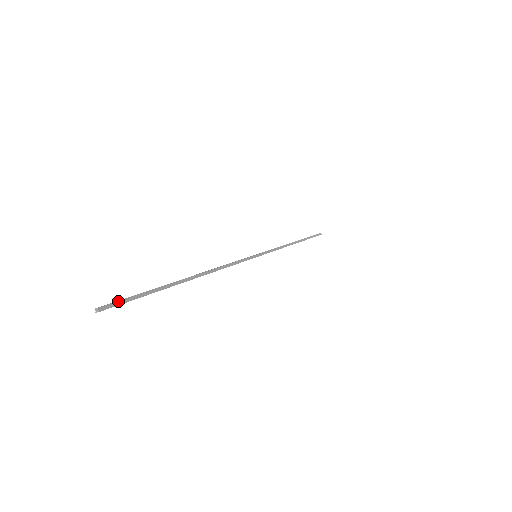
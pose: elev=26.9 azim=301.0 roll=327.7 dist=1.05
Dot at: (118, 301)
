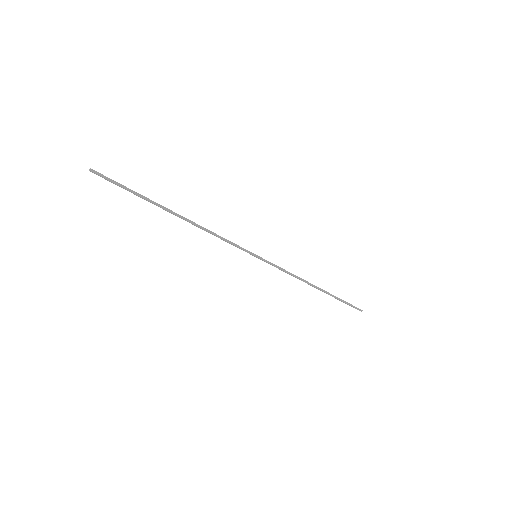
Dot at: (107, 177)
